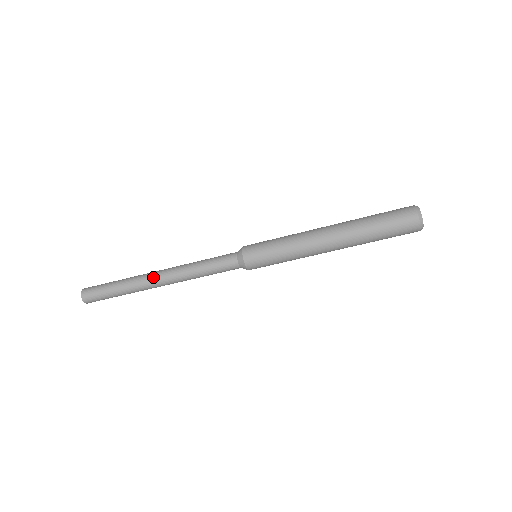
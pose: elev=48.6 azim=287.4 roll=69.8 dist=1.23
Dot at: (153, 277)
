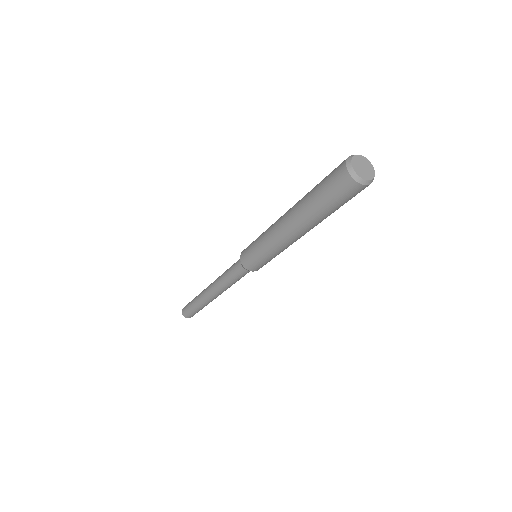
Dot at: (210, 298)
